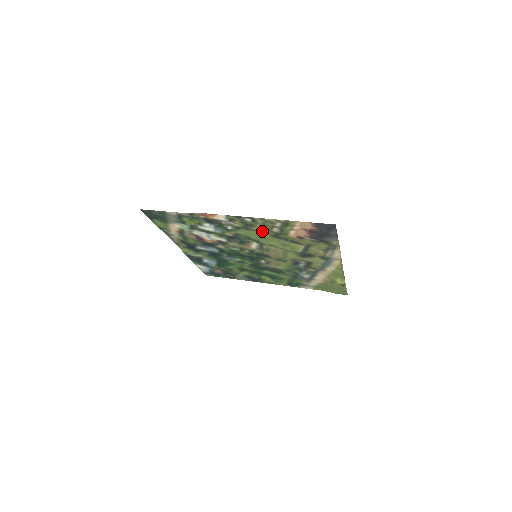
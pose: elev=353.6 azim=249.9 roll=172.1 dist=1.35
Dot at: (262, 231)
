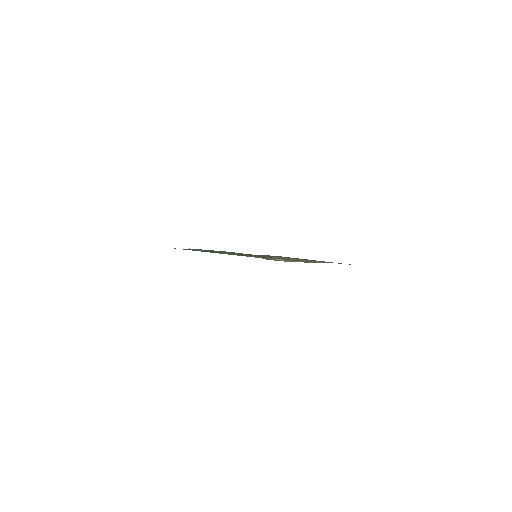
Dot at: occluded
